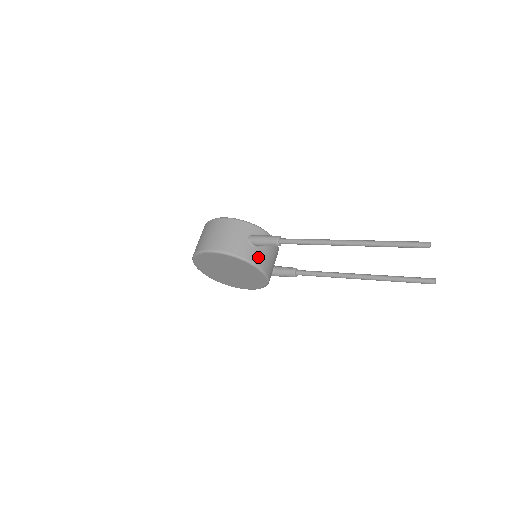
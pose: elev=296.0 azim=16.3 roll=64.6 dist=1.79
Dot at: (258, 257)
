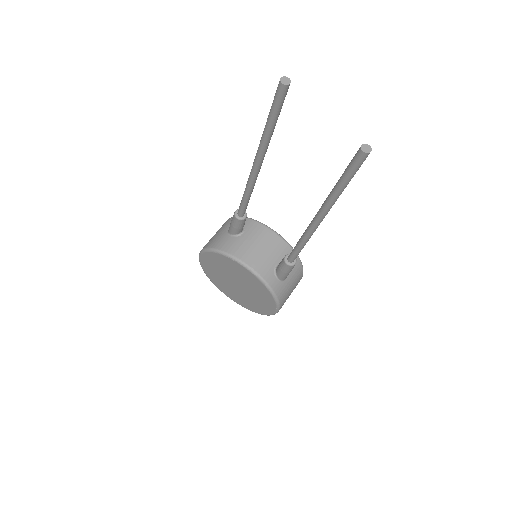
Dot at: (235, 246)
